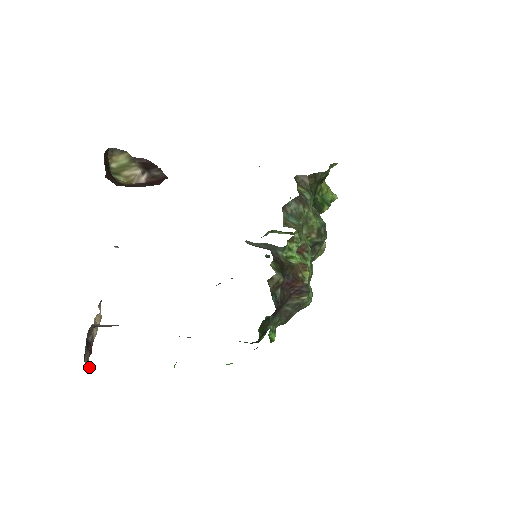
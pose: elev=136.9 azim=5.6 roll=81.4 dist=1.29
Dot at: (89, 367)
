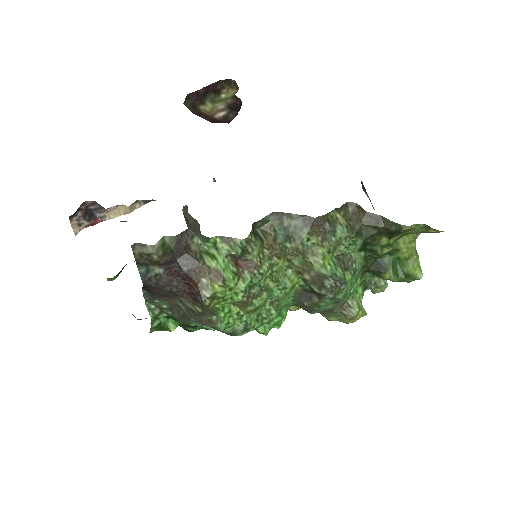
Dot at: (76, 231)
